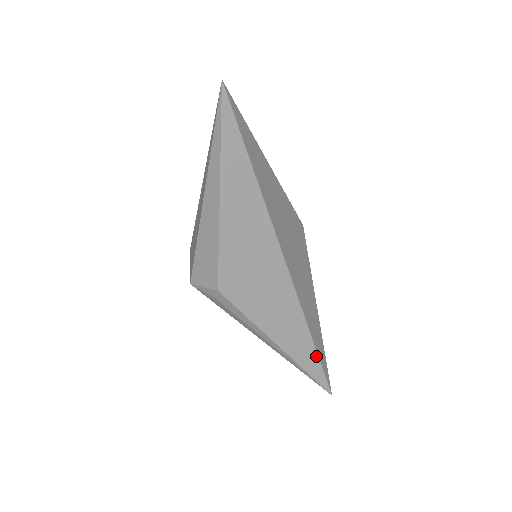
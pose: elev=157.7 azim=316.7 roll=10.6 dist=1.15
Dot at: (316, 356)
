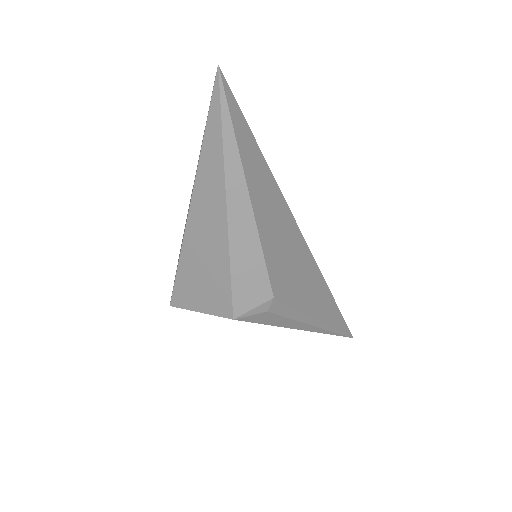
Dot at: (338, 310)
